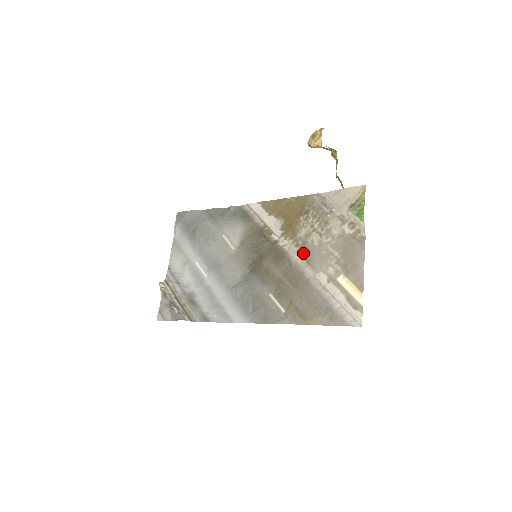
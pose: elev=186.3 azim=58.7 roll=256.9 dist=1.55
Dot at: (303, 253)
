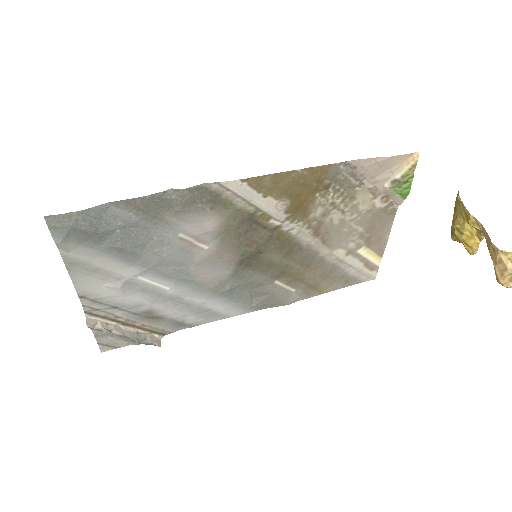
Dot at: (318, 234)
